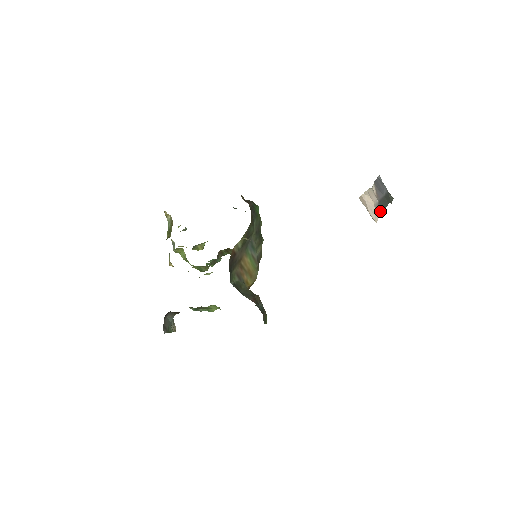
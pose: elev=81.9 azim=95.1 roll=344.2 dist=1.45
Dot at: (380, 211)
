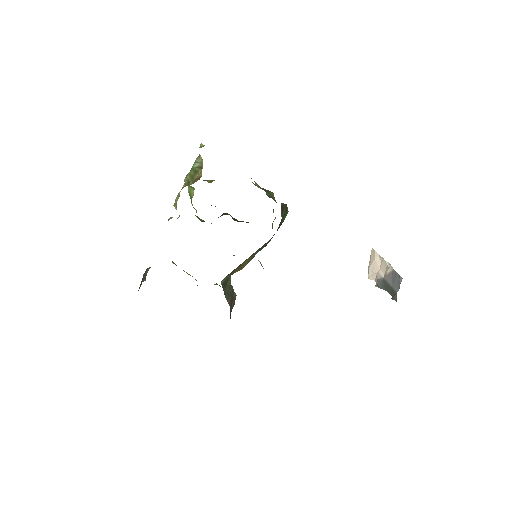
Dot at: (379, 283)
